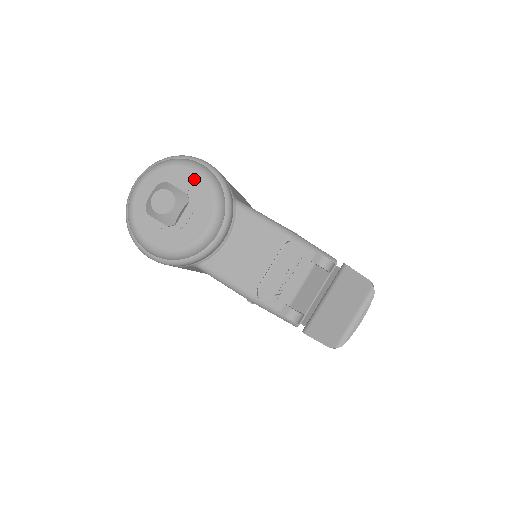
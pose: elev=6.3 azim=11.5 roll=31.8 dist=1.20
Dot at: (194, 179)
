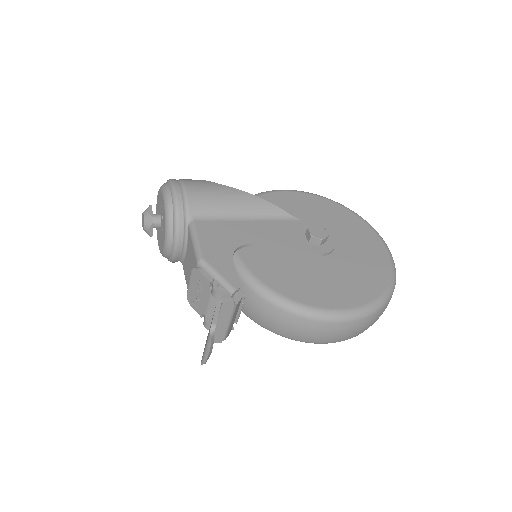
Dot at: (163, 204)
